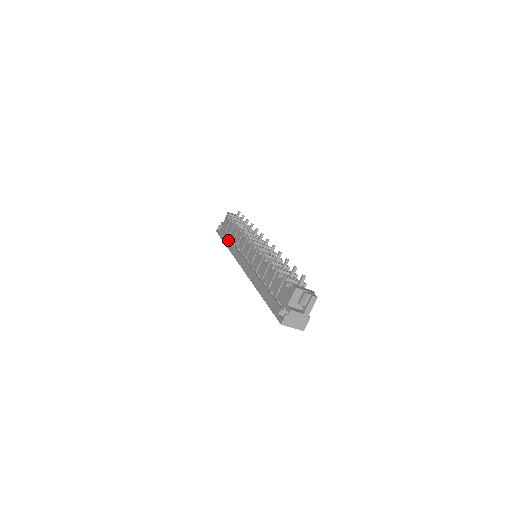
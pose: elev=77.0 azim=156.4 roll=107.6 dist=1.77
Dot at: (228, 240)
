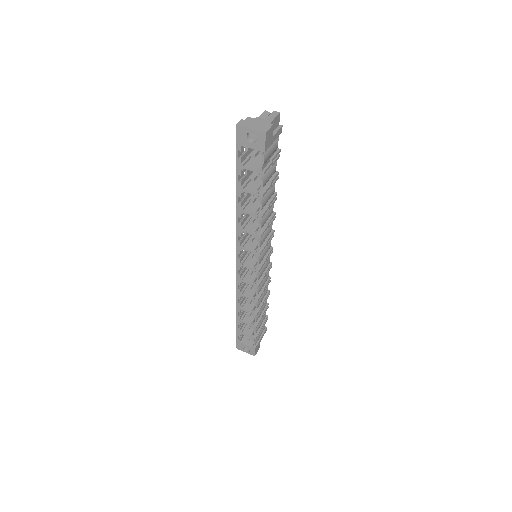
Dot at: occluded
